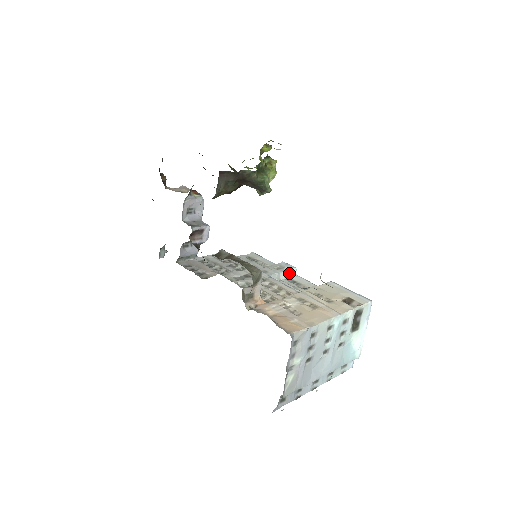
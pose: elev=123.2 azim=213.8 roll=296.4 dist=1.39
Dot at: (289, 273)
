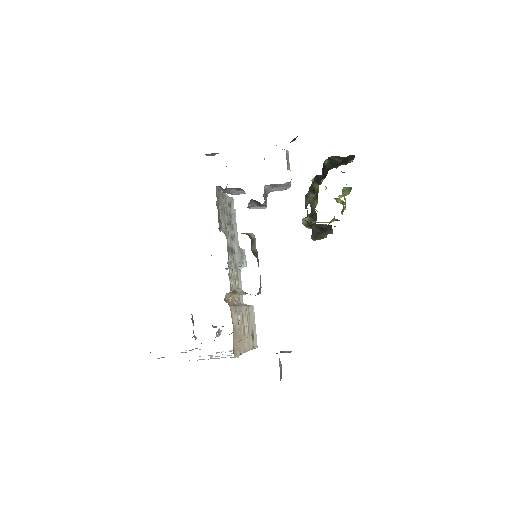
Dot at: (241, 266)
